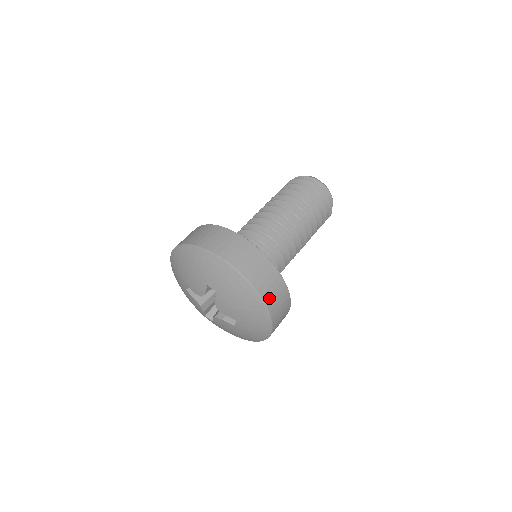
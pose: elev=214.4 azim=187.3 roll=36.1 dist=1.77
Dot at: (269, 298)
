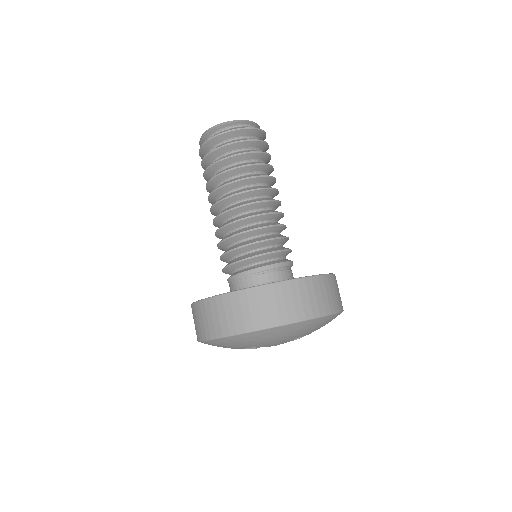
Dot at: (281, 315)
